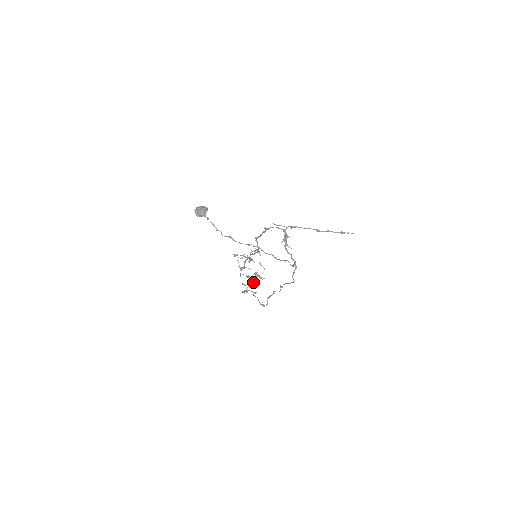
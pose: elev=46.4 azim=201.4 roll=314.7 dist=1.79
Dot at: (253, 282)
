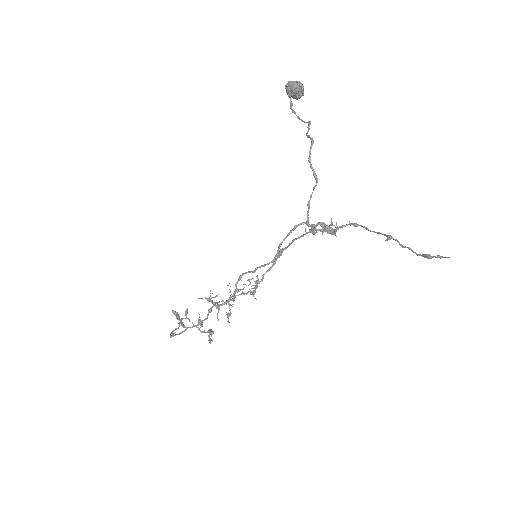
Dot at: occluded
